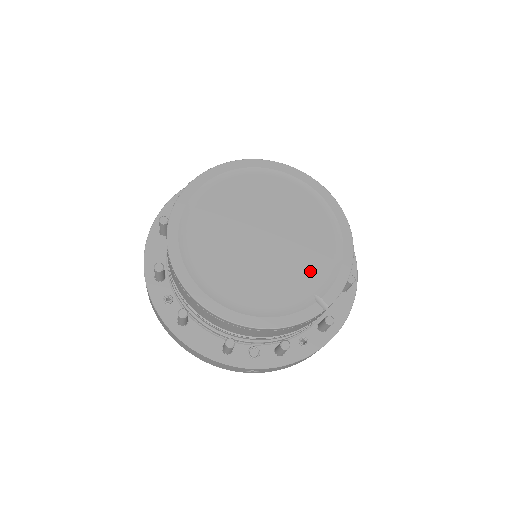
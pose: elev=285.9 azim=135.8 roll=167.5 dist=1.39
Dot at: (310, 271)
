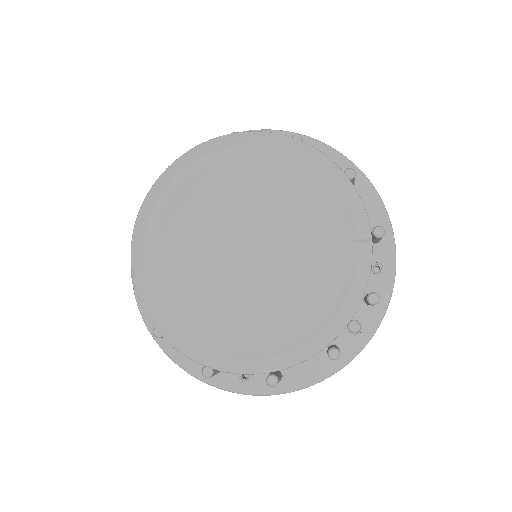
Dot at: (318, 224)
